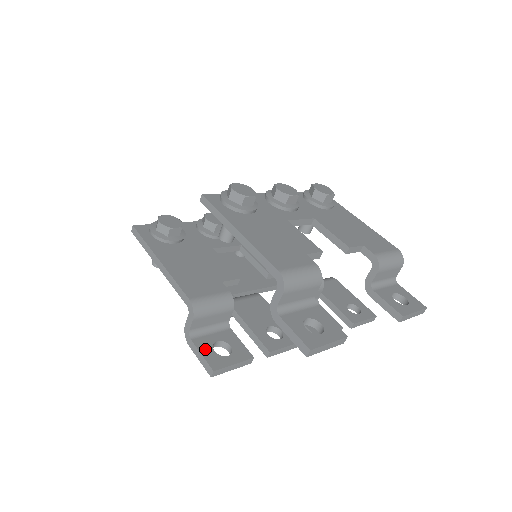
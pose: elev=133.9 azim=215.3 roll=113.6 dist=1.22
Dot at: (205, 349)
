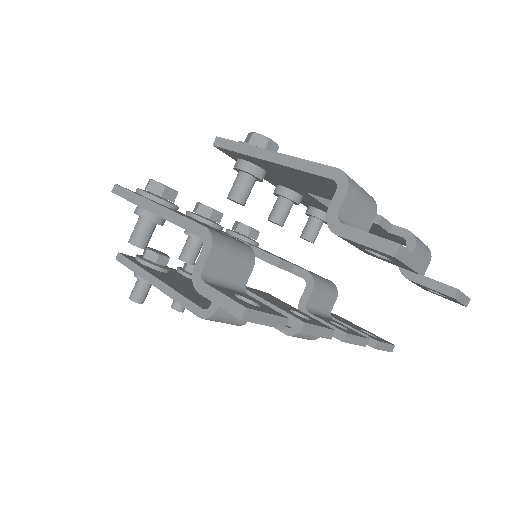
Dot at: (226, 293)
